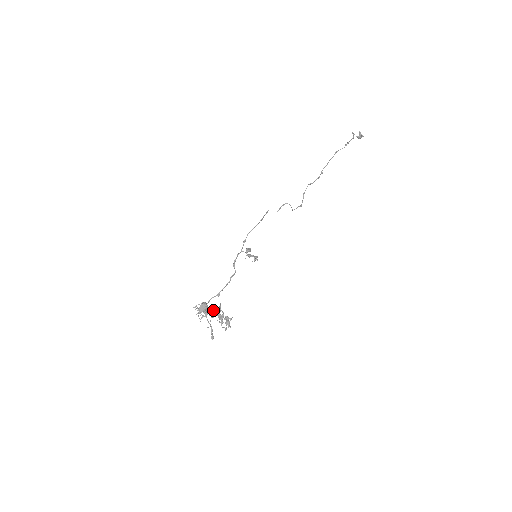
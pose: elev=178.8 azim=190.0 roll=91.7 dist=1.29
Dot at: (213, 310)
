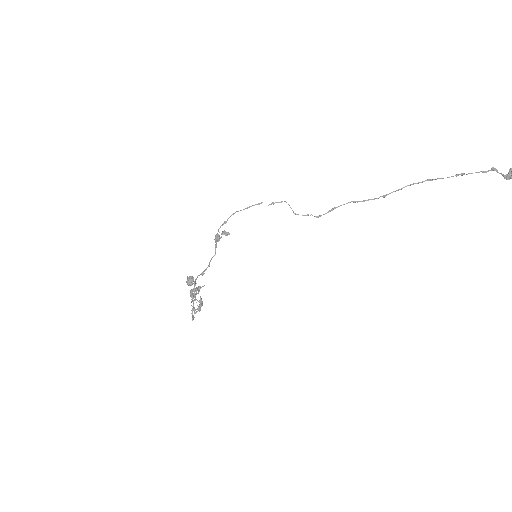
Dot at: occluded
